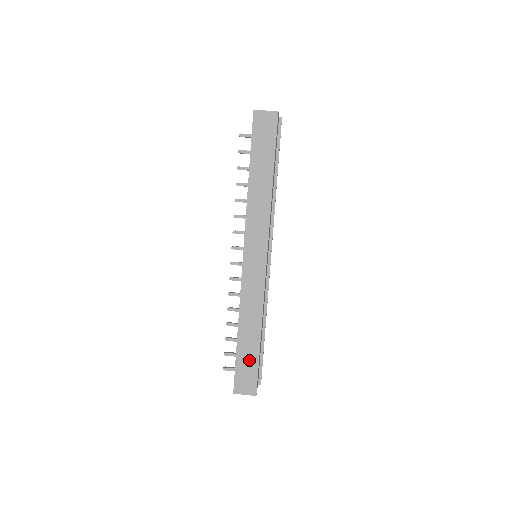
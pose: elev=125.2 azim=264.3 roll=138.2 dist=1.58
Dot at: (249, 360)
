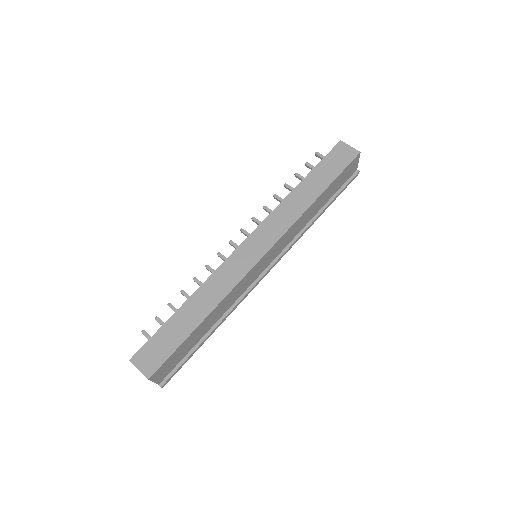
Dot at: (173, 337)
